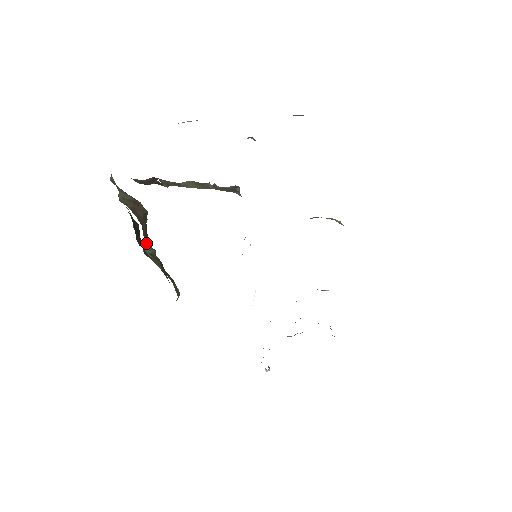
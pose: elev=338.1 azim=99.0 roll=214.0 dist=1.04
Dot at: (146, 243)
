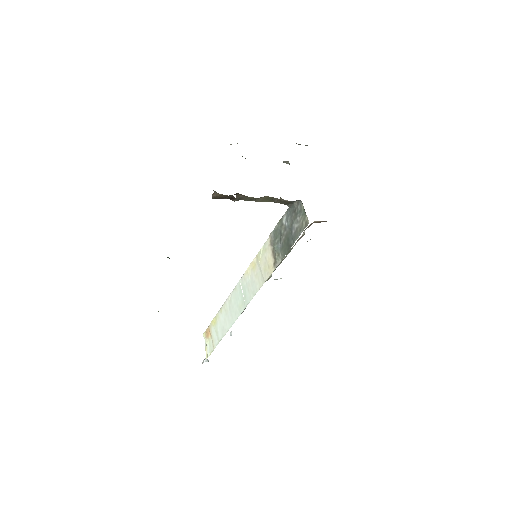
Dot at: occluded
